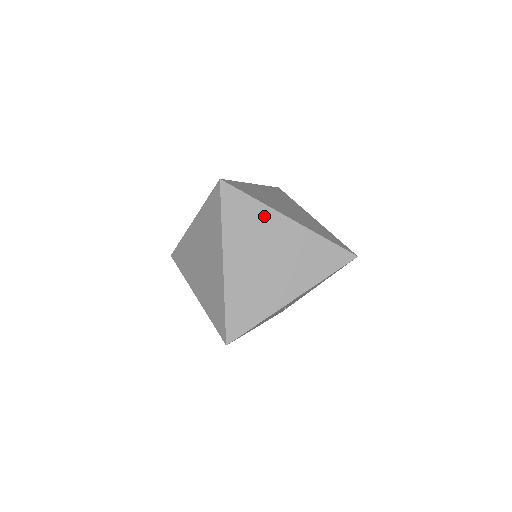
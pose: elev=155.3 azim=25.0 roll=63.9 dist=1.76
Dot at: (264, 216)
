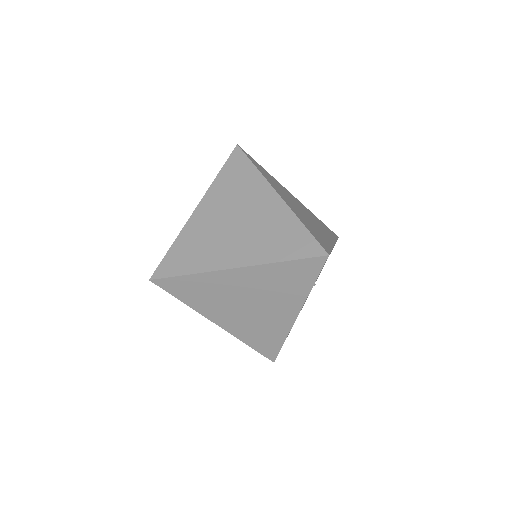
Dot at: (210, 281)
